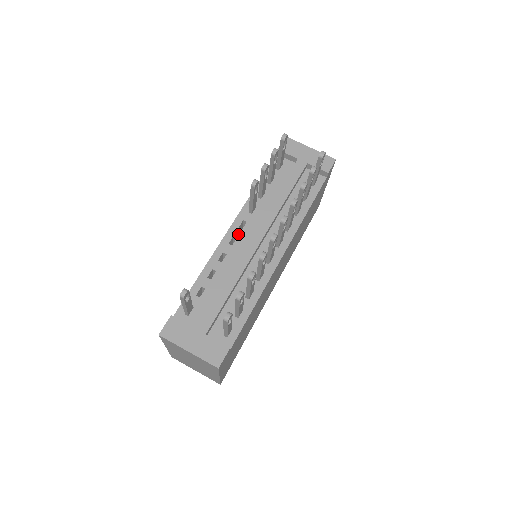
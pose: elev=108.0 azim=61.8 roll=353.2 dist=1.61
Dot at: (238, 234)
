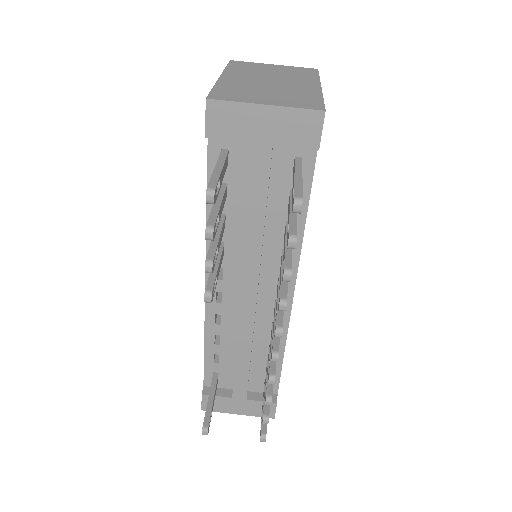
Dot at: (221, 288)
